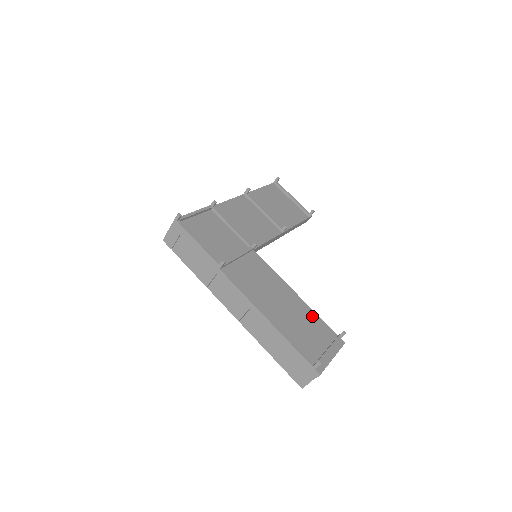
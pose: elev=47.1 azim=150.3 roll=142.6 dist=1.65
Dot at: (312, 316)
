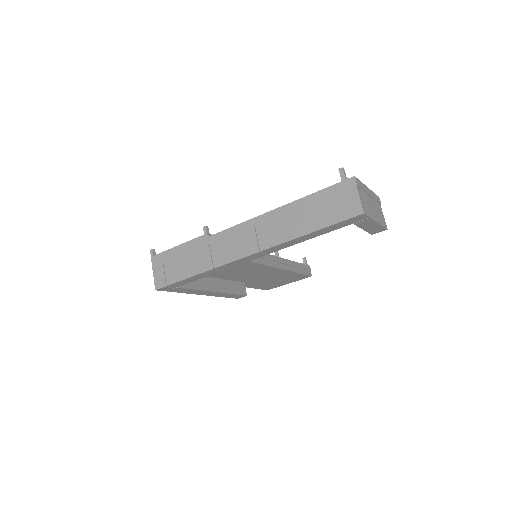
Dot at: occluded
